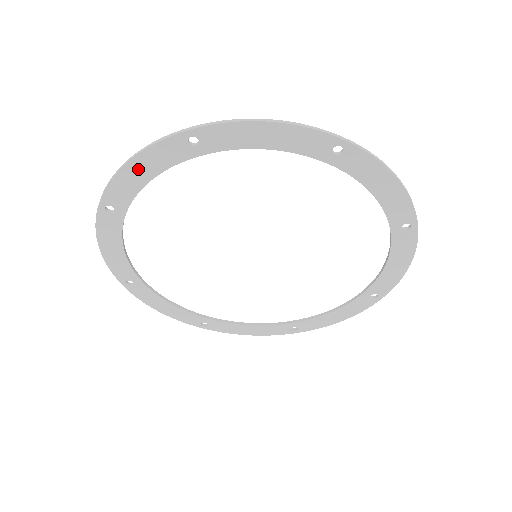
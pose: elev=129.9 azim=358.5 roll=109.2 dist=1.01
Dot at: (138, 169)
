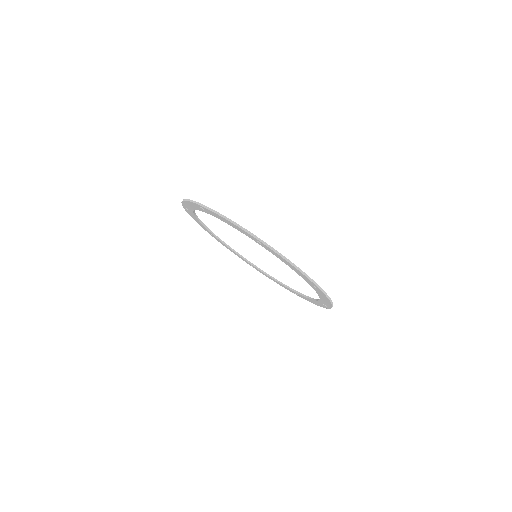
Dot at: (228, 222)
